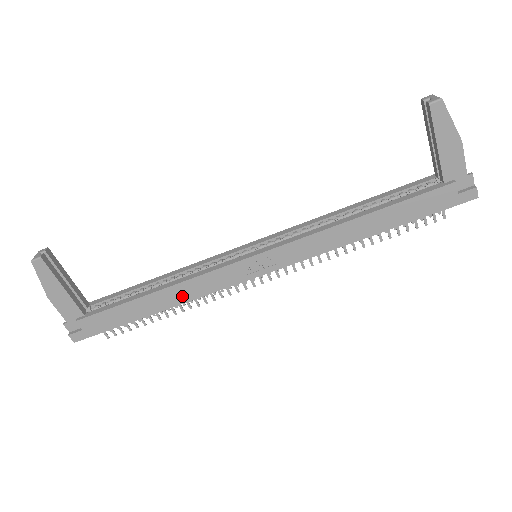
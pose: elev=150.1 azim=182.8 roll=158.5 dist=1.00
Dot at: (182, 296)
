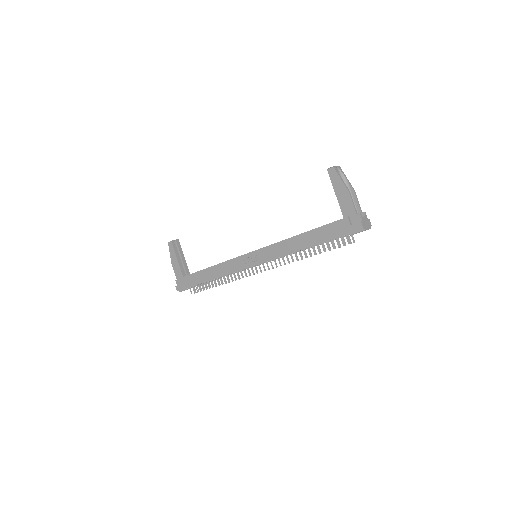
Dot at: (219, 272)
